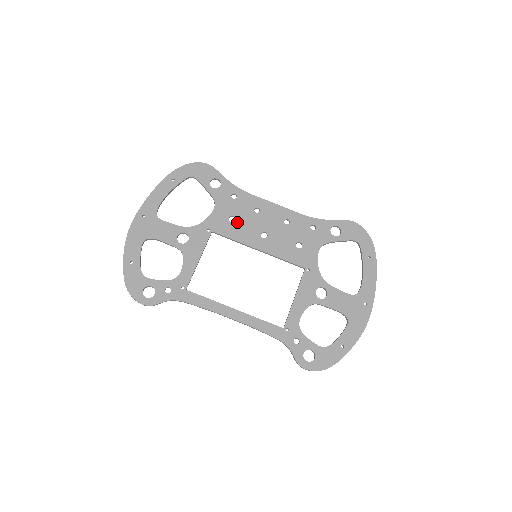
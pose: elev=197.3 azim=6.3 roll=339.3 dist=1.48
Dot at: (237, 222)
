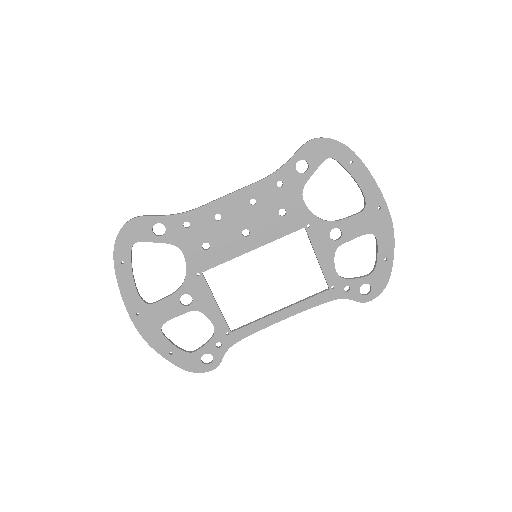
Dot at: (213, 245)
